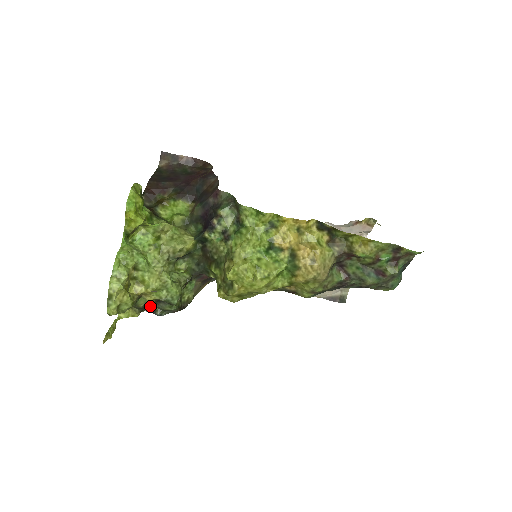
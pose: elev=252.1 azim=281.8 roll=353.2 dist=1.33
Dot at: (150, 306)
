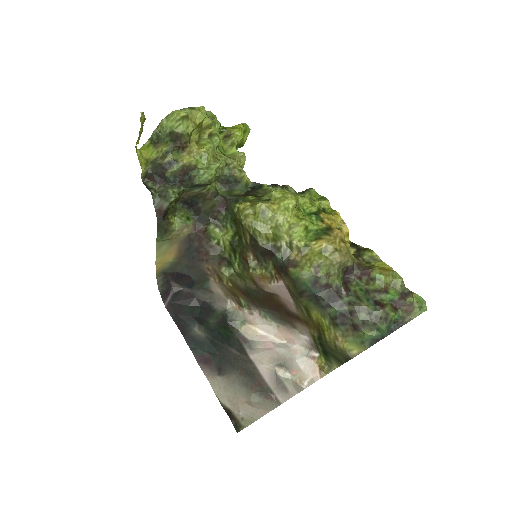
Dot at: (171, 168)
